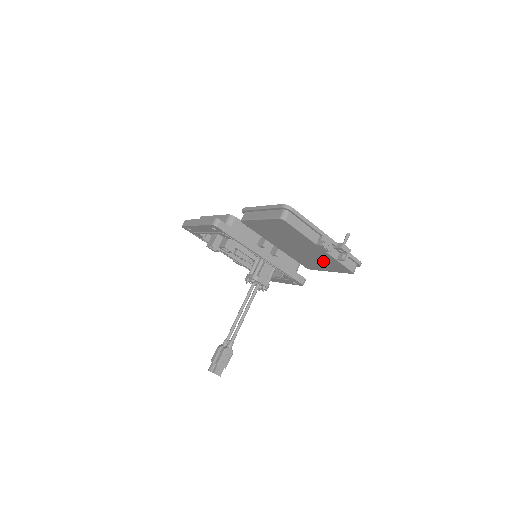
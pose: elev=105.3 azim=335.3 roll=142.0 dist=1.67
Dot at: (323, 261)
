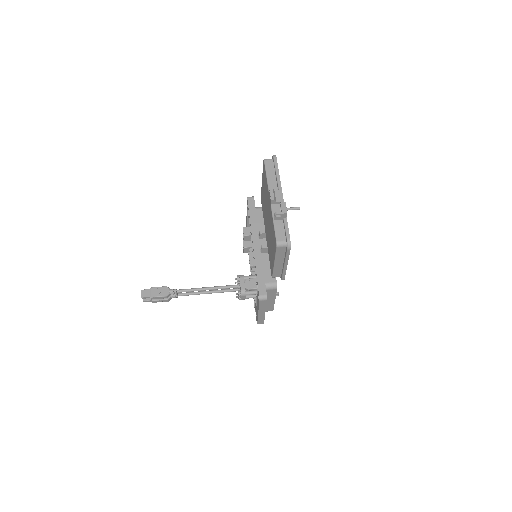
Dot at: occluded
